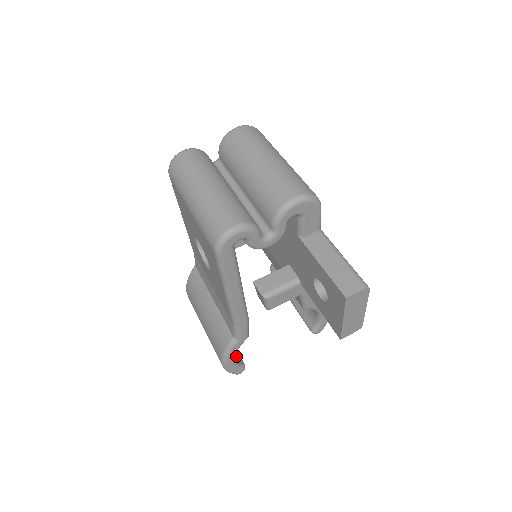
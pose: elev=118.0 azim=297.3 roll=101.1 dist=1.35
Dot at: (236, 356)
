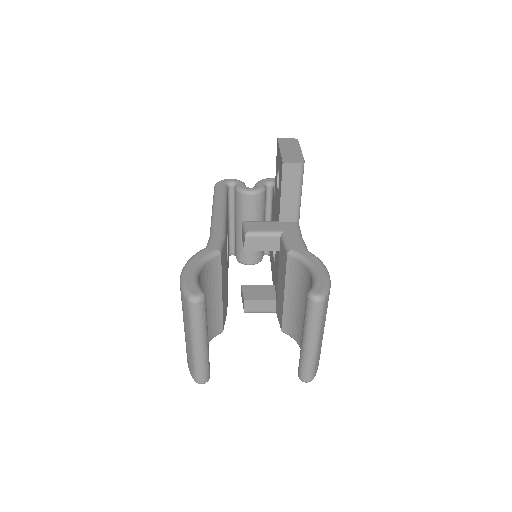
Dot at: occluded
